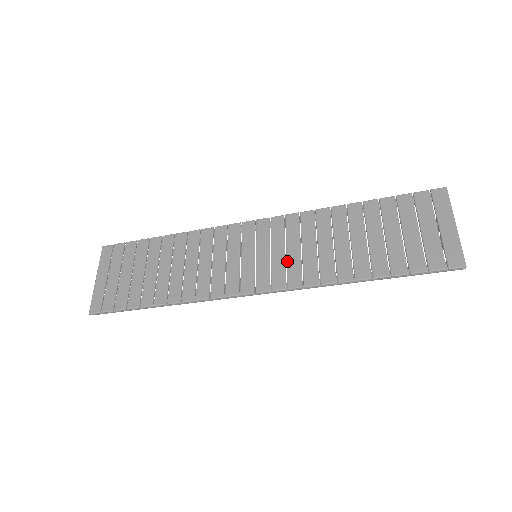
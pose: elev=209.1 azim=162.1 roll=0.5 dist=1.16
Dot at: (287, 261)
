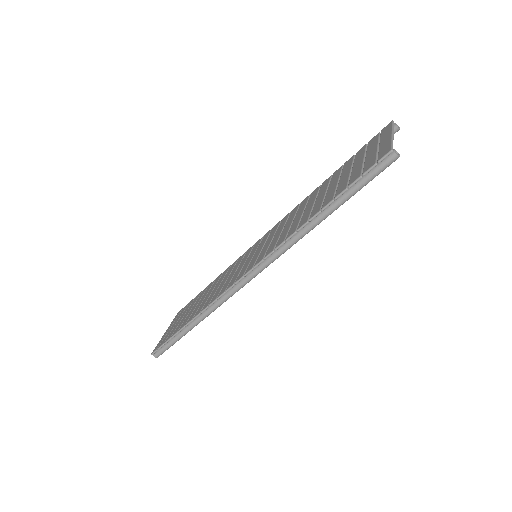
Dot at: (271, 243)
